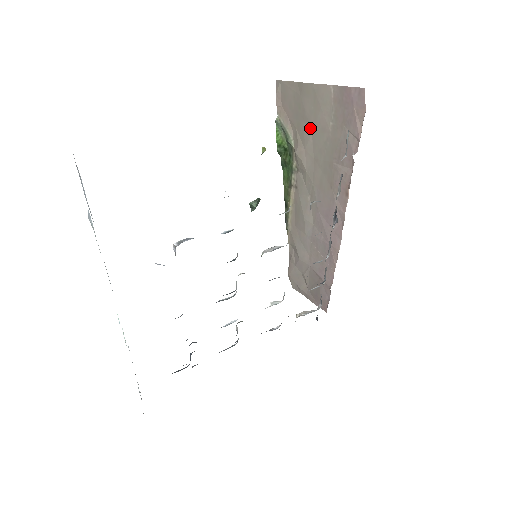
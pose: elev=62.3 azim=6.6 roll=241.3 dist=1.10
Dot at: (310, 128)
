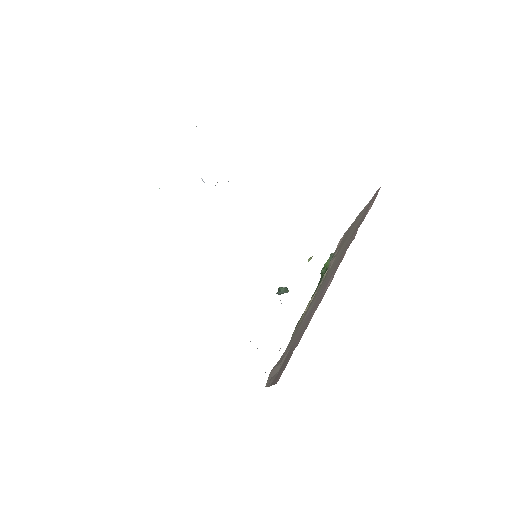
Dot at: (346, 240)
